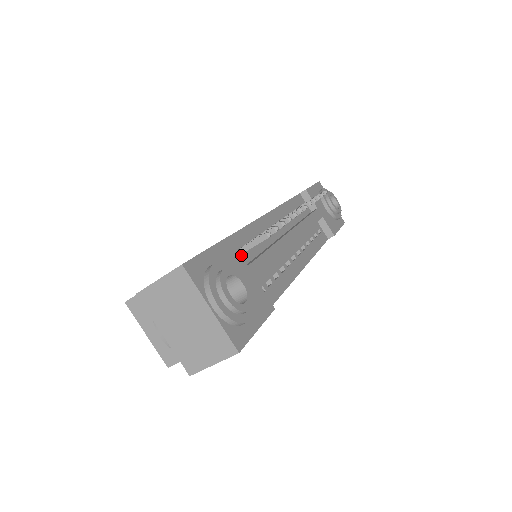
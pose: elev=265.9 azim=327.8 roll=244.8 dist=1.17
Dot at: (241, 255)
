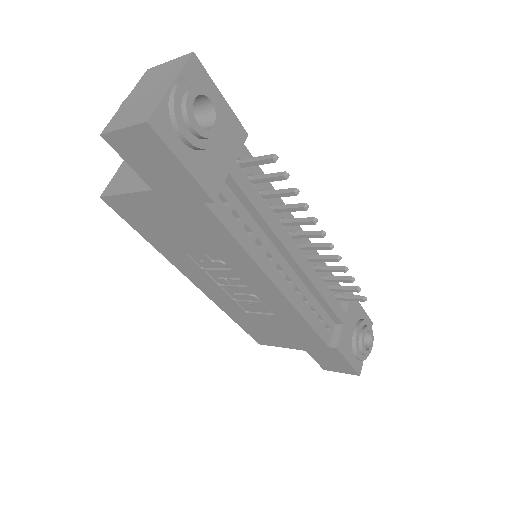
Dot at: occluded
